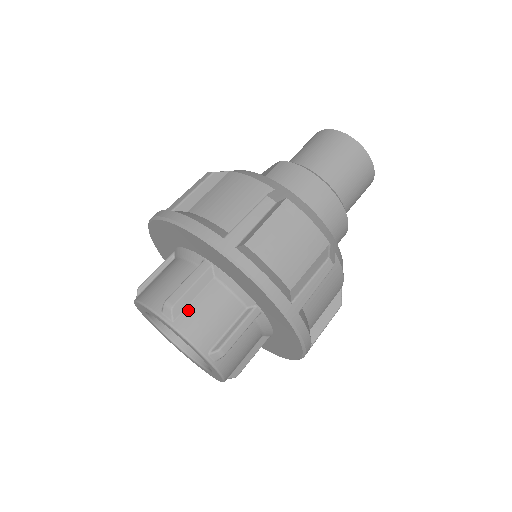
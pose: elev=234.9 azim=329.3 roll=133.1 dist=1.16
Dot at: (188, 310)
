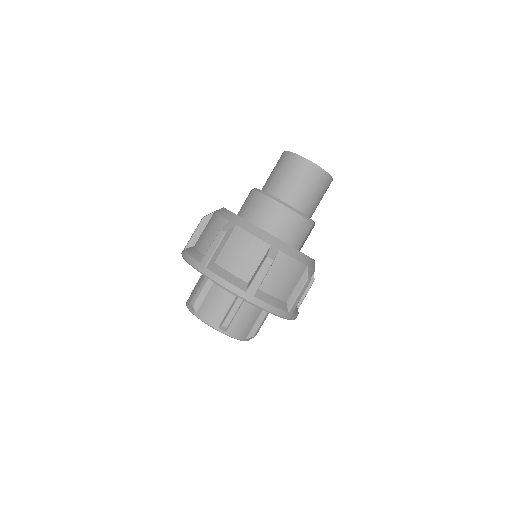
Dot at: (202, 305)
